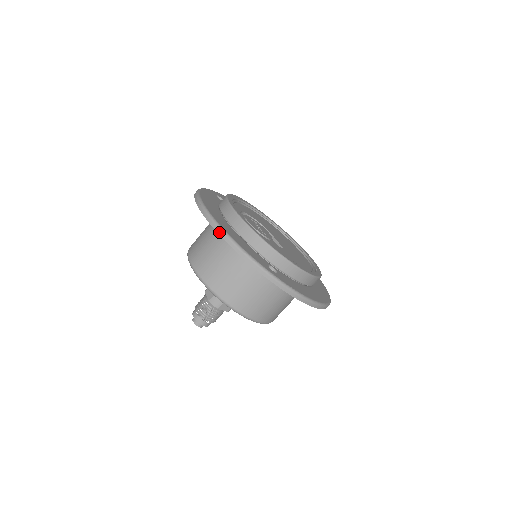
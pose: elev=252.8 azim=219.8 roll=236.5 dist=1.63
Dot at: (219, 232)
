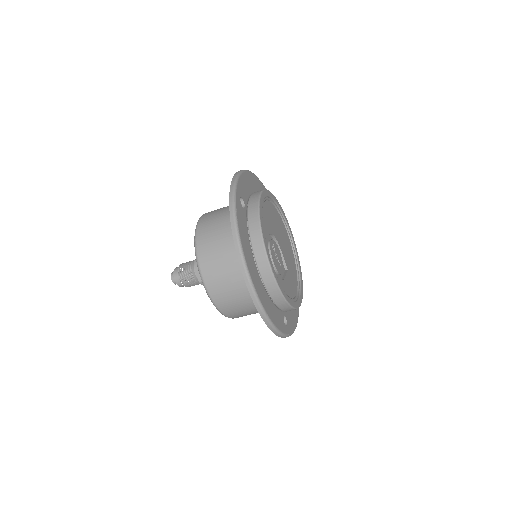
Dot at: (262, 315)
